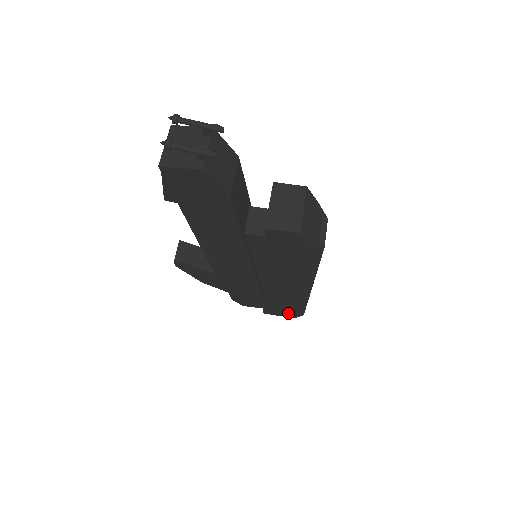
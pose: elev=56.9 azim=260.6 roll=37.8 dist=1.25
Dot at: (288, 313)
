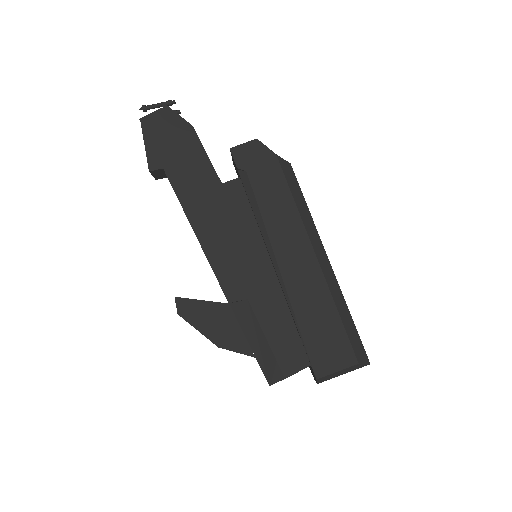
Dot at: (341, 350)
